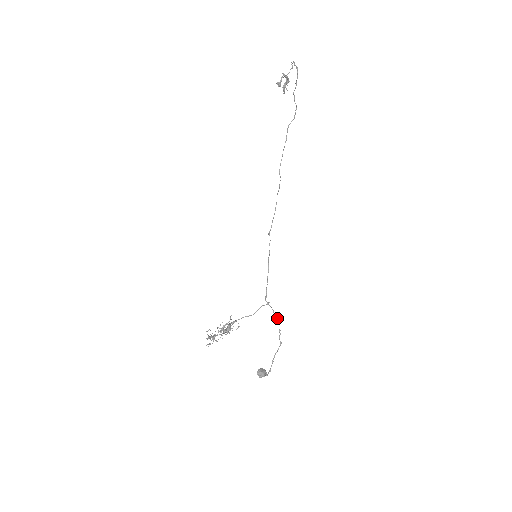
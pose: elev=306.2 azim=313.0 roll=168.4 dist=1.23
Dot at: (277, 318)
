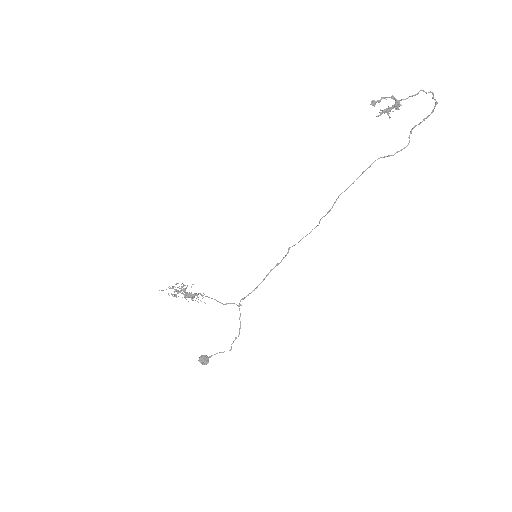
Dot at: (240, 325)
